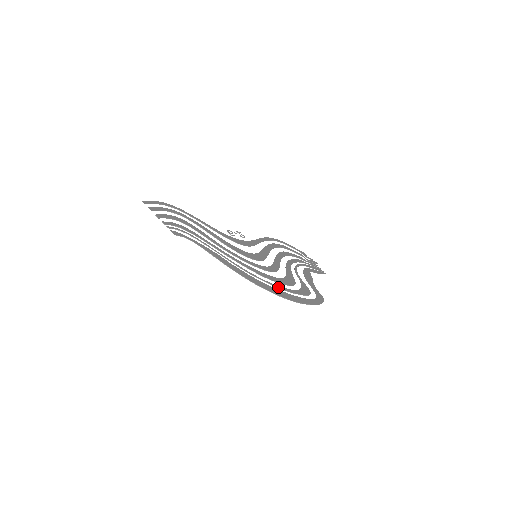
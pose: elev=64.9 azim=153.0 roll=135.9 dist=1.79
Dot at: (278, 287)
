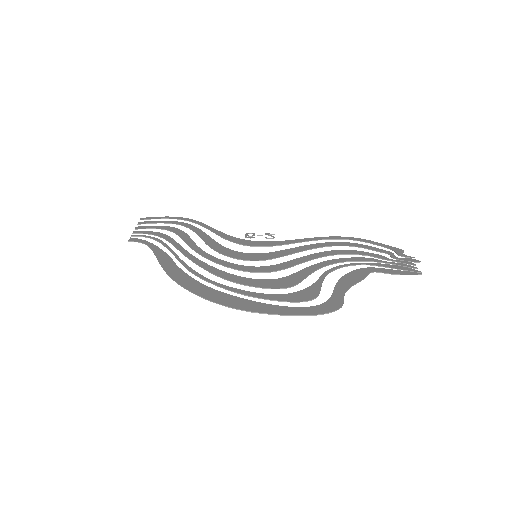
Dot at: (231, 290)
